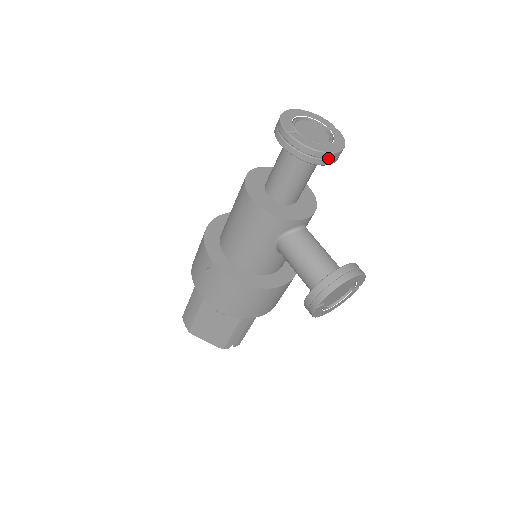
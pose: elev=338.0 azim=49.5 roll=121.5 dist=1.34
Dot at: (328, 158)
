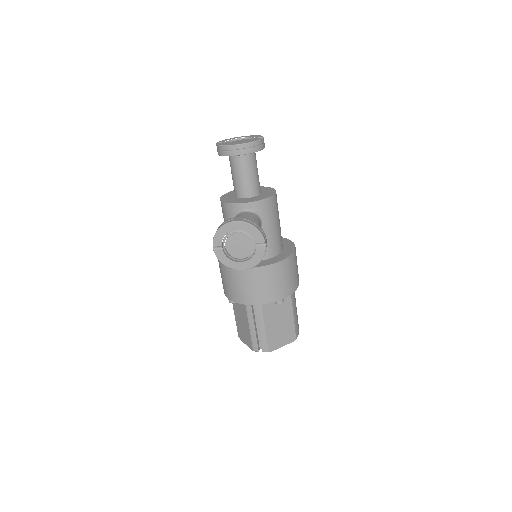
Dot at: (233, 149)
